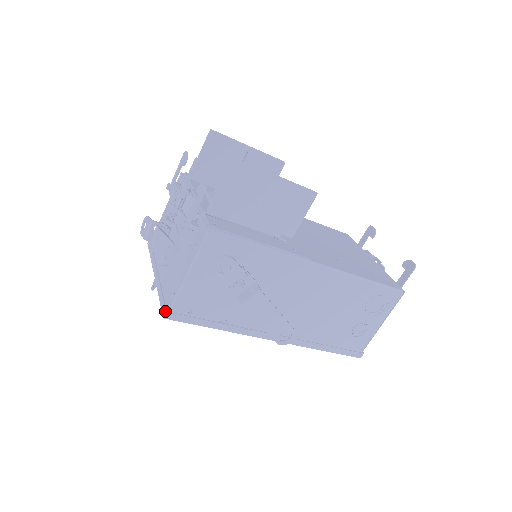
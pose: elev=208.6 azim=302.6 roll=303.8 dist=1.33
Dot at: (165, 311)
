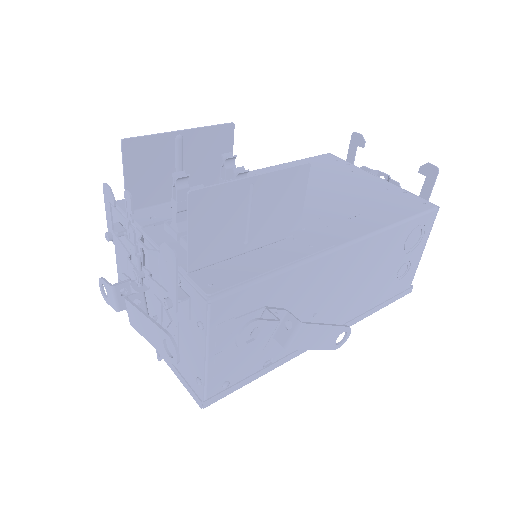
Dot at: (200, 402)
